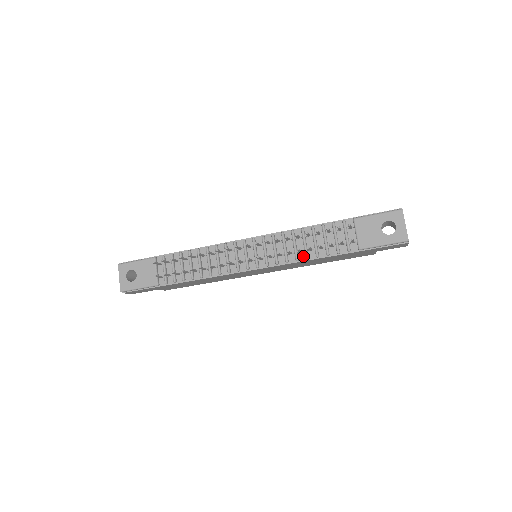
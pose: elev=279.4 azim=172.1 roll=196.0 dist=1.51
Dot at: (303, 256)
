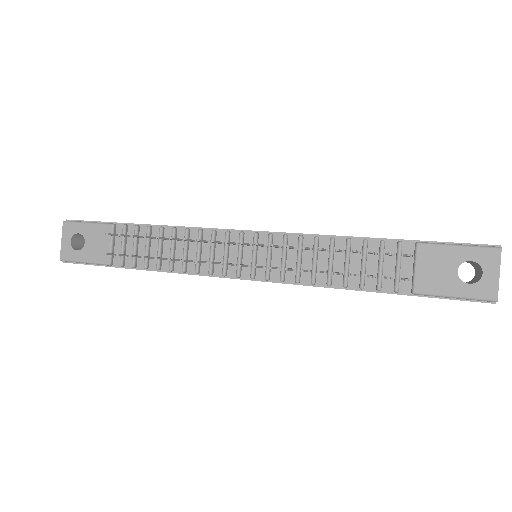
Dot at: (323, 279)
